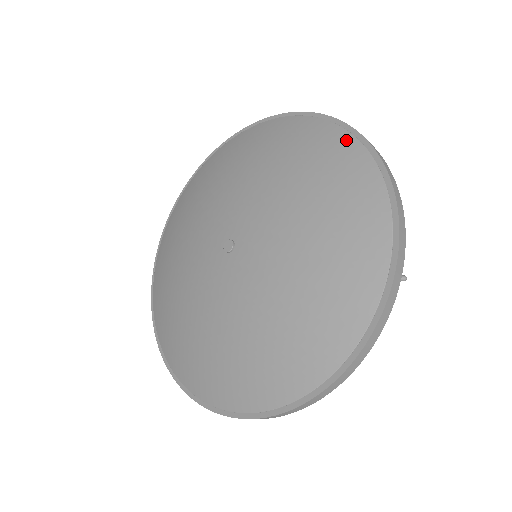
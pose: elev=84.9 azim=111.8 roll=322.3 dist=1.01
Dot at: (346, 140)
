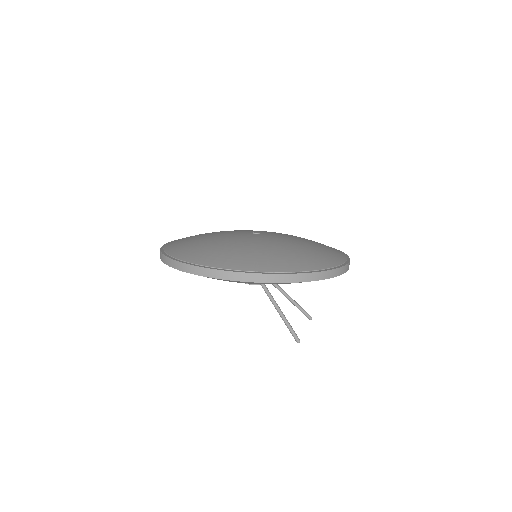
Dot at: (342, 254)
